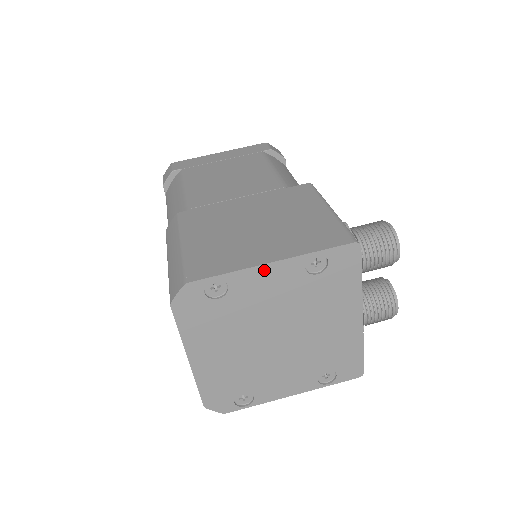
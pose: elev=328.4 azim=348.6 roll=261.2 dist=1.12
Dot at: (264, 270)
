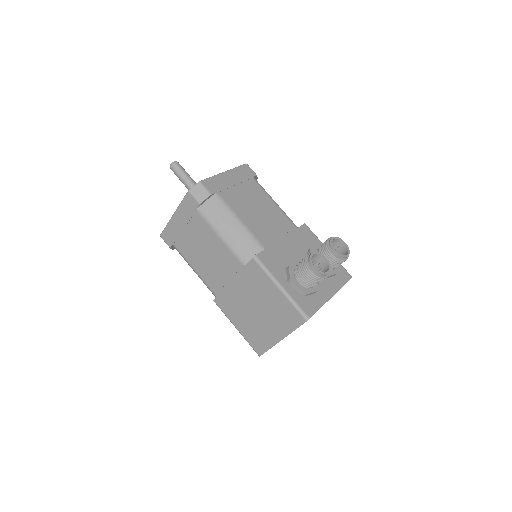
Dot at: occluded
